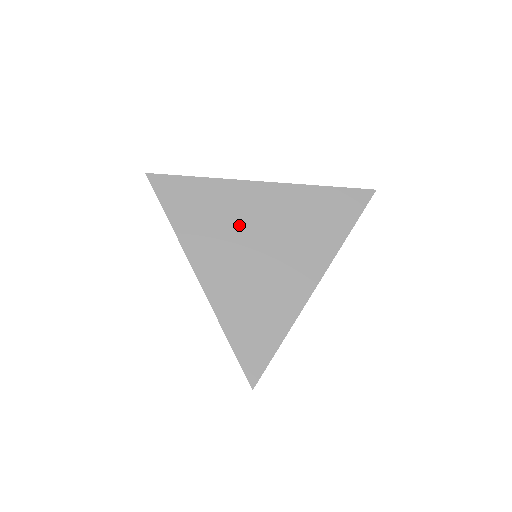
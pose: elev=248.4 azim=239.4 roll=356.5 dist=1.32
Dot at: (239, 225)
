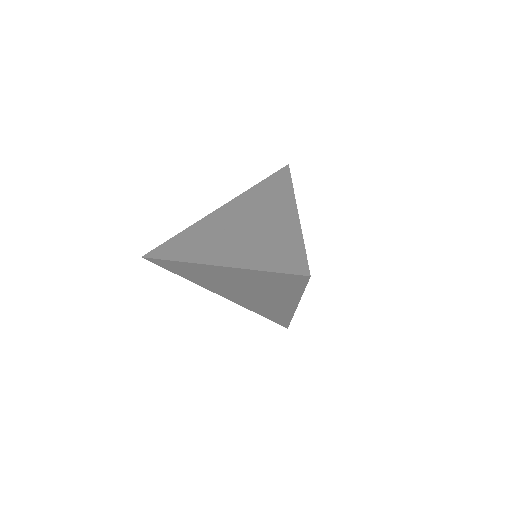
Dot at: (221, 230)
